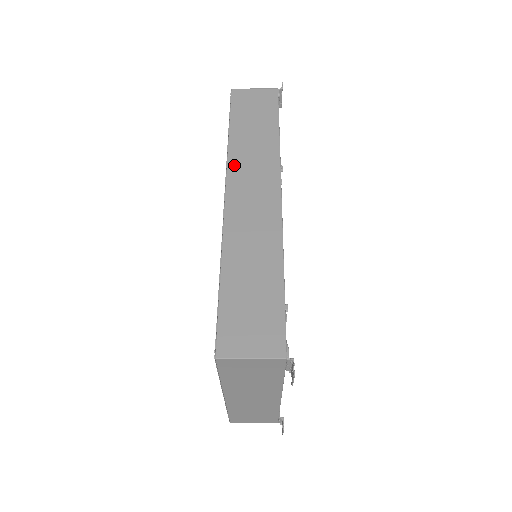
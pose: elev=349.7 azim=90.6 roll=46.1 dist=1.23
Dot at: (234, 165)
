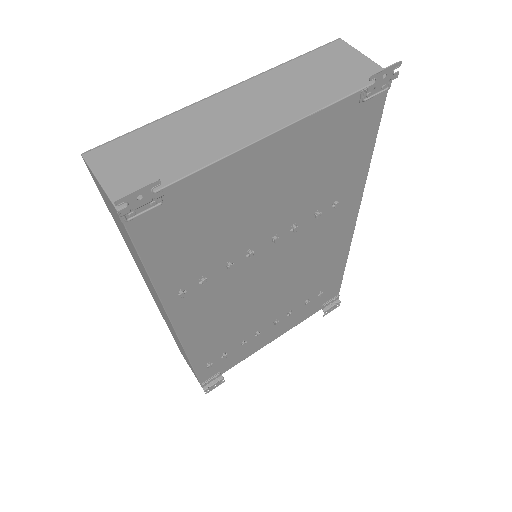
Dot at: (139, 269)
